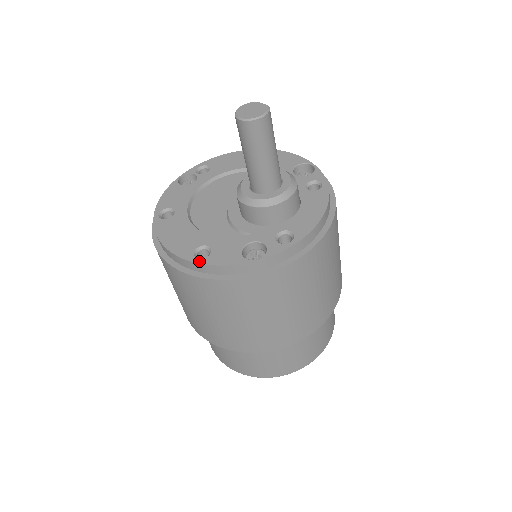
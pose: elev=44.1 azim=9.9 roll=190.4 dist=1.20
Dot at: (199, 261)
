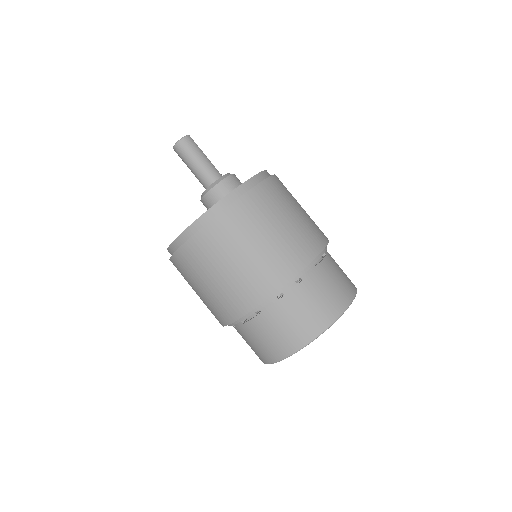
Dot at: (174, 240)
